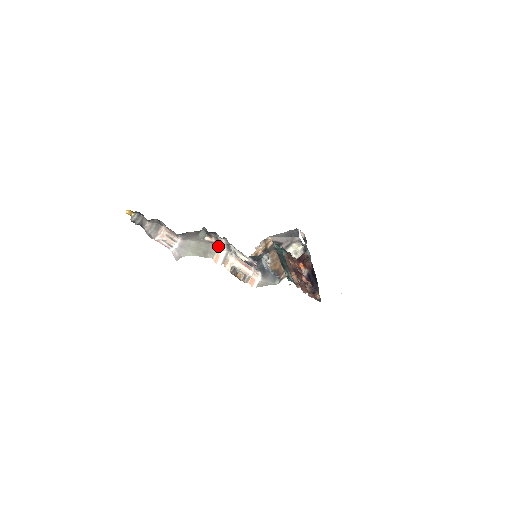
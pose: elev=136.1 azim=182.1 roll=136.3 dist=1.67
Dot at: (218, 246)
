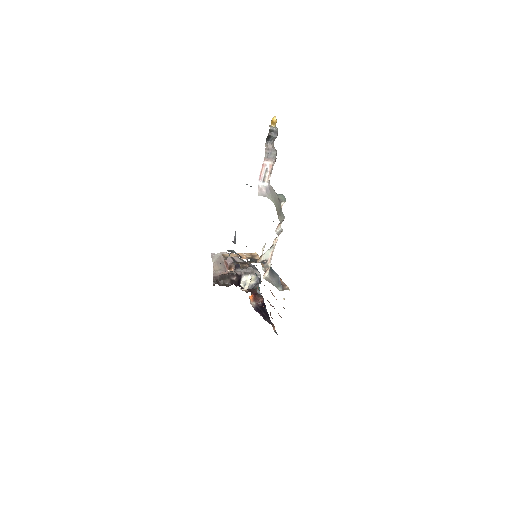
Dot at: occluded
